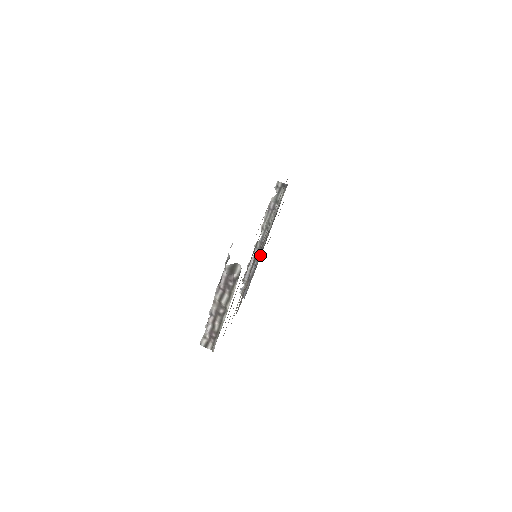
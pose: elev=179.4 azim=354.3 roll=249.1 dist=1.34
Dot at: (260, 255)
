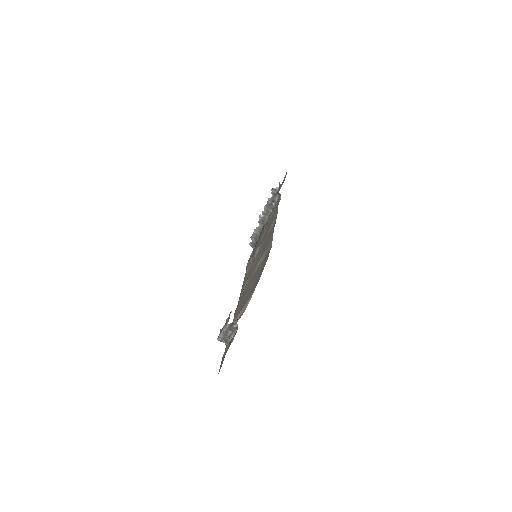
Dot at: (263, 228)
